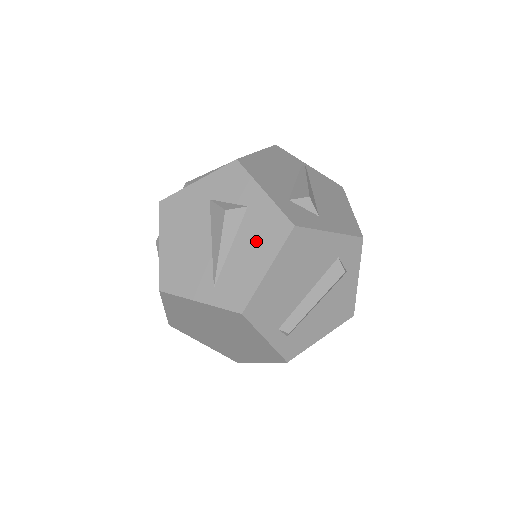
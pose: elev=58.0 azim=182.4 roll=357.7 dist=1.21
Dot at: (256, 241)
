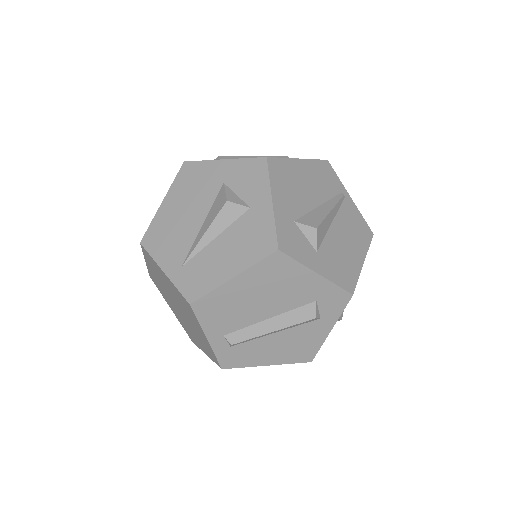
Dot at: (238, 245)
